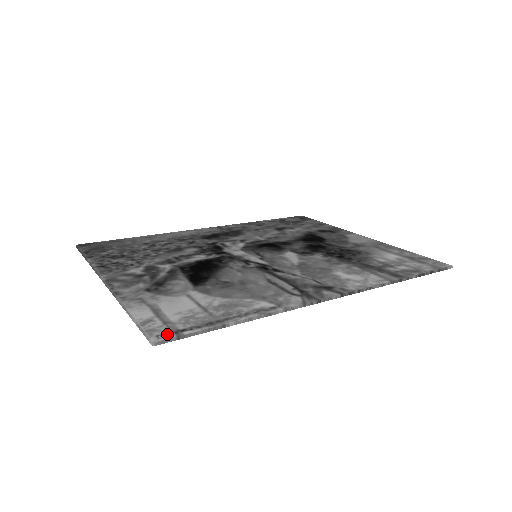
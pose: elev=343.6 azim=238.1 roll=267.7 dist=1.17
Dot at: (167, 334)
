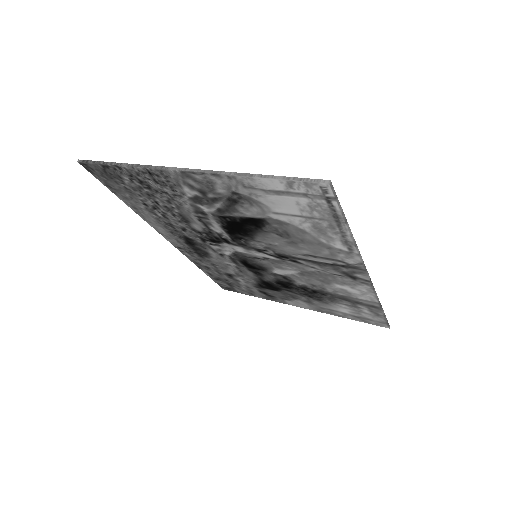
Dot at: (326, 189)
